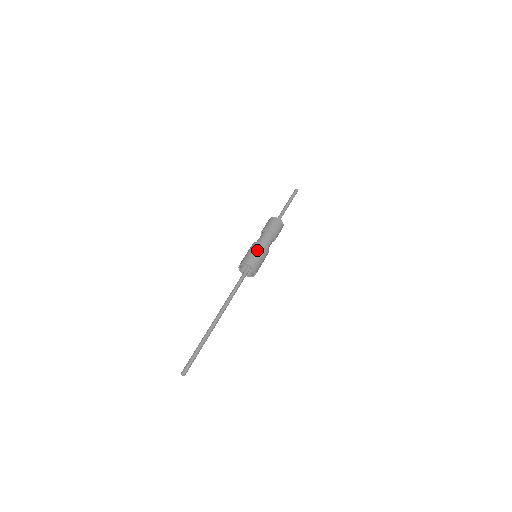
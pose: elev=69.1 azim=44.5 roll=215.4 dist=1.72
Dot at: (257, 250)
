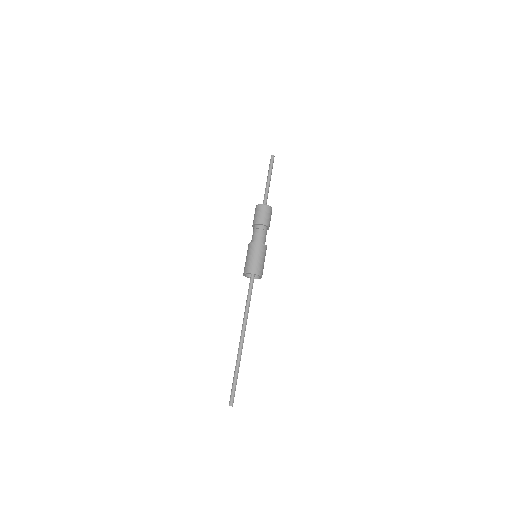
Dot at: (256, 253)
